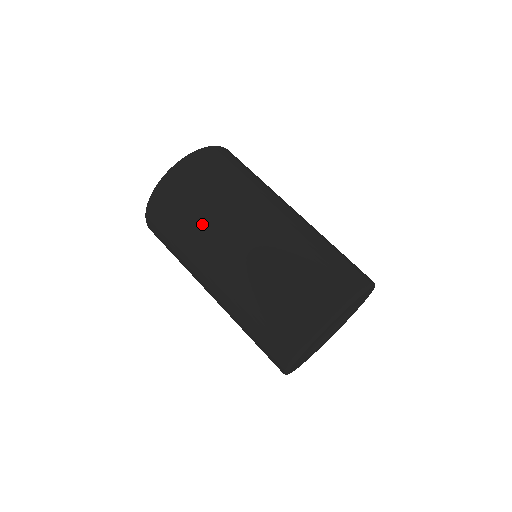
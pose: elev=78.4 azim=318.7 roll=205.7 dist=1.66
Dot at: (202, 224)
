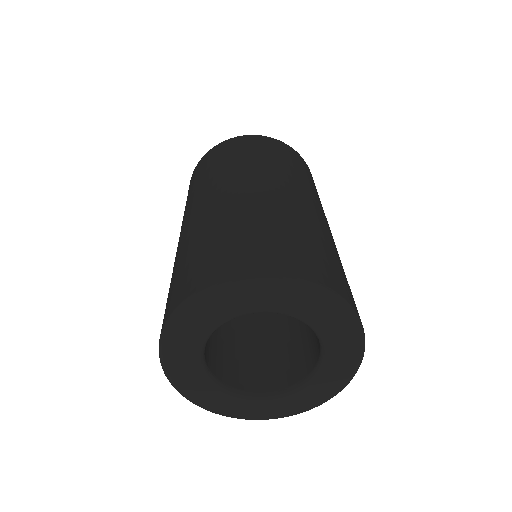
Dot at: (246, 163)
